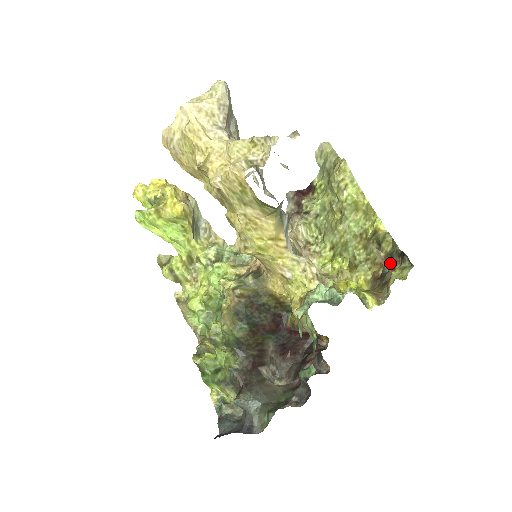
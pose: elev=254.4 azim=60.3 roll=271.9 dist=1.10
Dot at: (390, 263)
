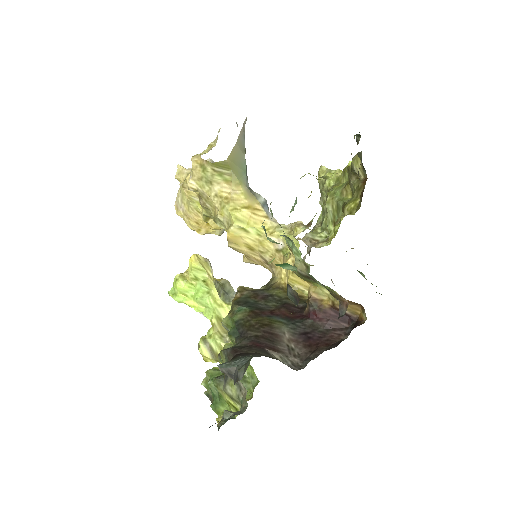
Dot at: (364, 169)
